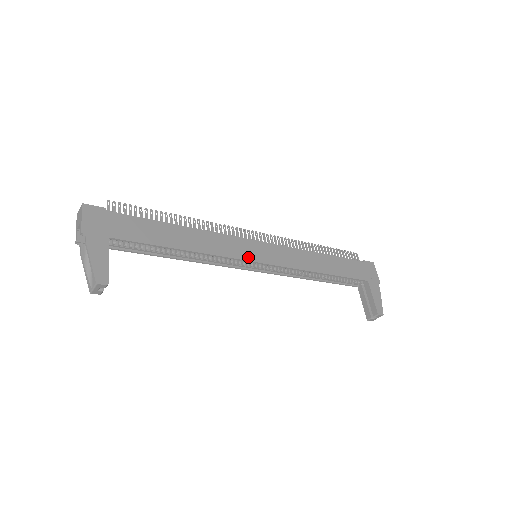
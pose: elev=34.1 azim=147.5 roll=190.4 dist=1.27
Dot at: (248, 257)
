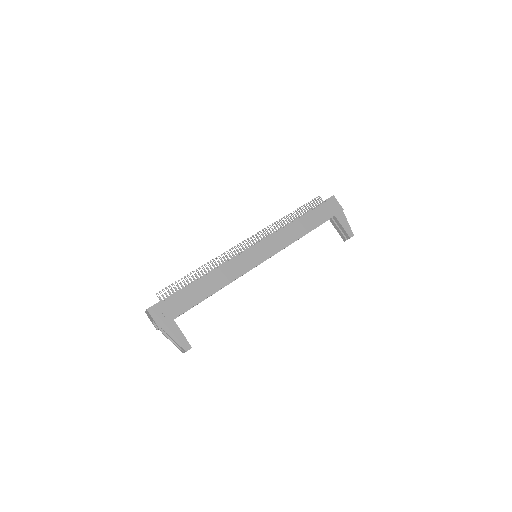
Dot at: (253, 265)
